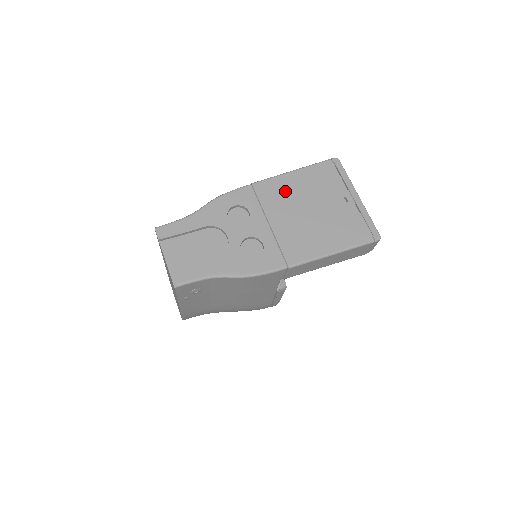
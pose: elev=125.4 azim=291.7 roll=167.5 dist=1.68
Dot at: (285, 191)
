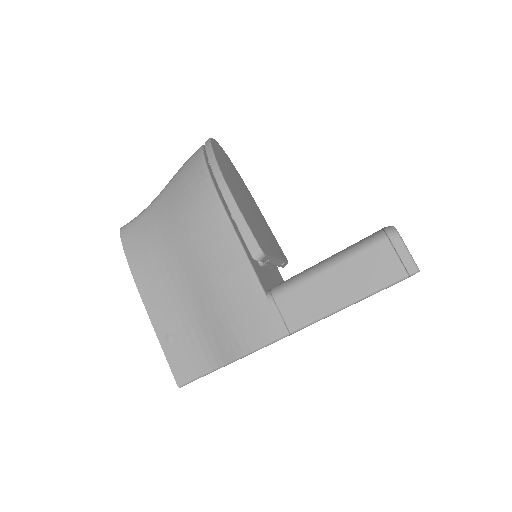
Dot at: occluded
